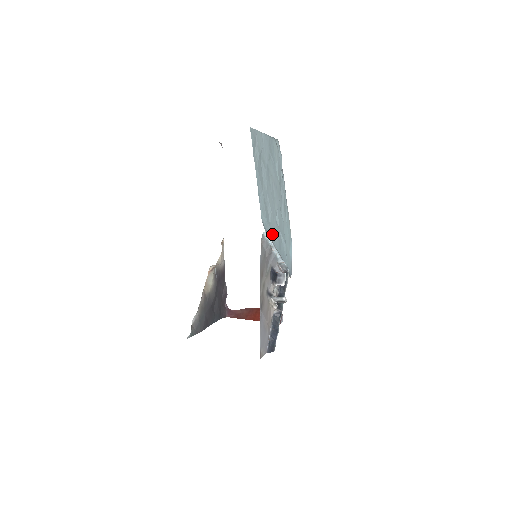
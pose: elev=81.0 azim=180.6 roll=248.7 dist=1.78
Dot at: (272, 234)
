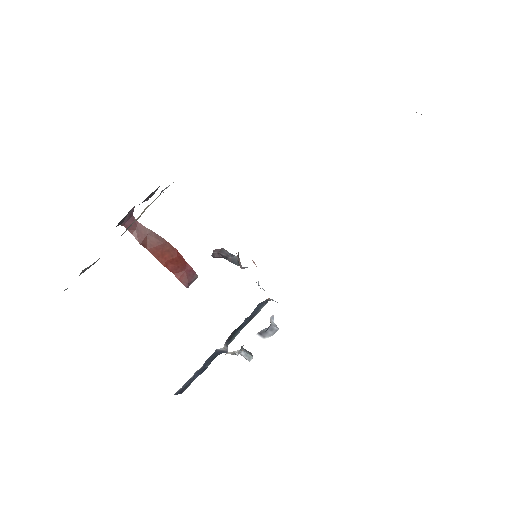
Dot at: occluded
